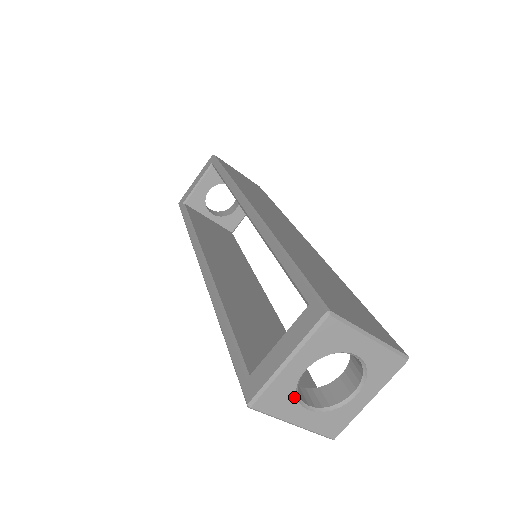
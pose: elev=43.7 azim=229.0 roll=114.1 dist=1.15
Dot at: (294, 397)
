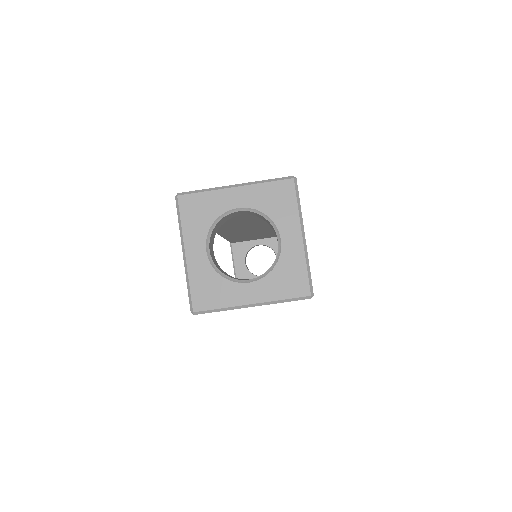
Dot at: (222, 279)
